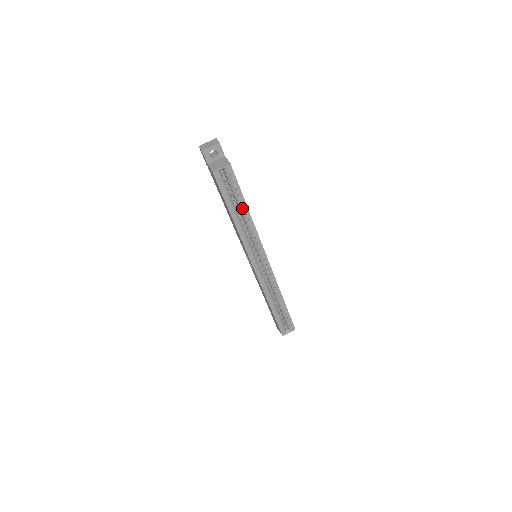
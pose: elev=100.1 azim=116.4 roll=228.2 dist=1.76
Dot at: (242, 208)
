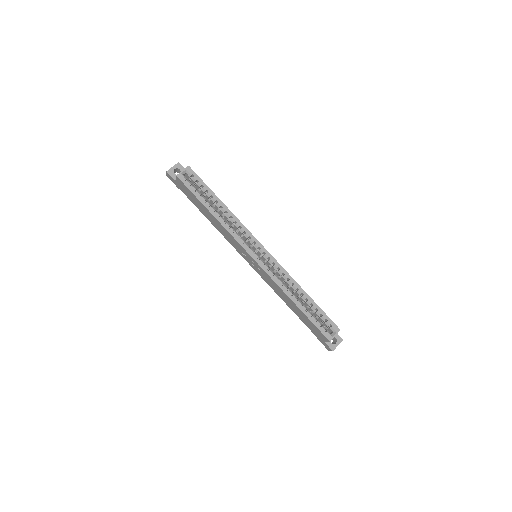
Dot at: (216, 203)
